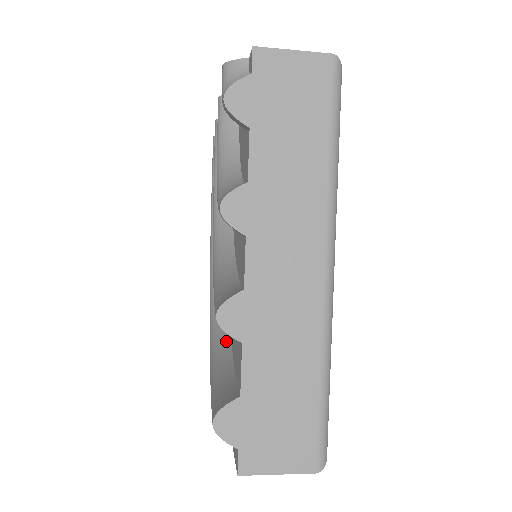
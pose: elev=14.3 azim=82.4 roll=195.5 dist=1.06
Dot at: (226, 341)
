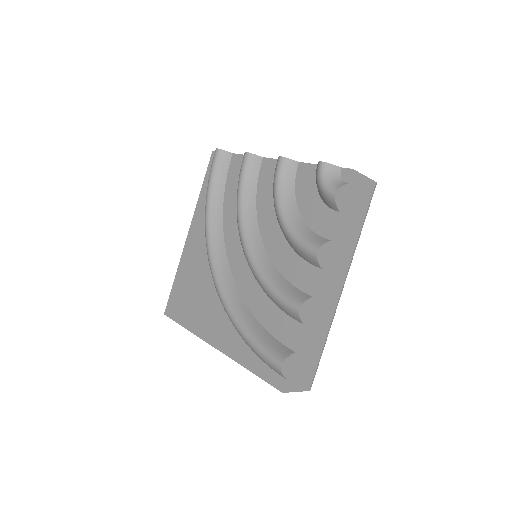
Dot at: (248, 313)
